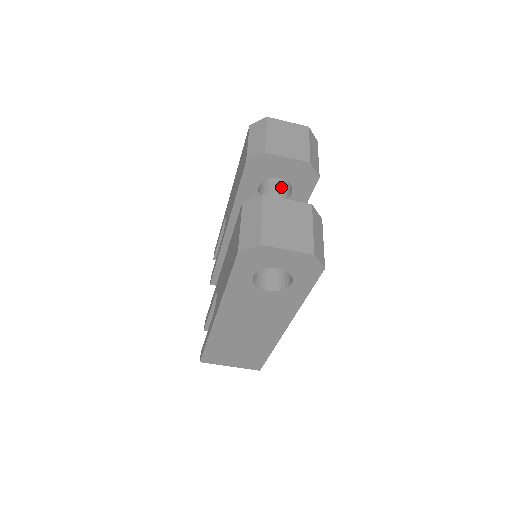
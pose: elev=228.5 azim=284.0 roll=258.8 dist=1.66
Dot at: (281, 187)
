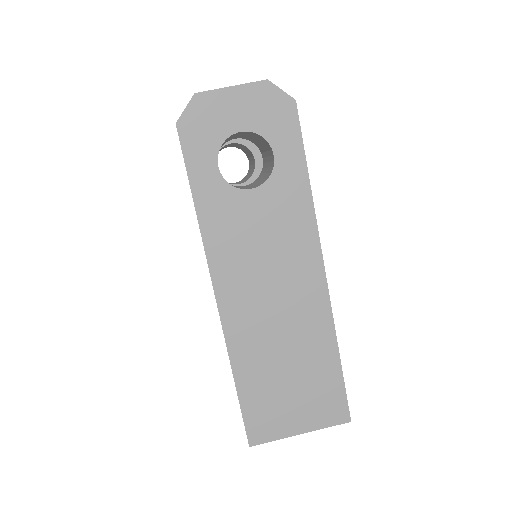
Dot at: (247, 177)
